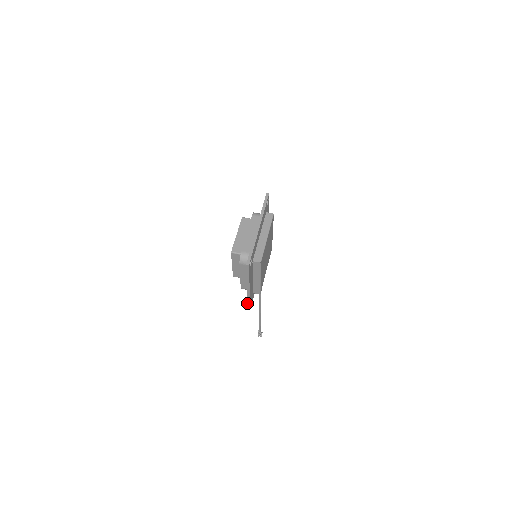
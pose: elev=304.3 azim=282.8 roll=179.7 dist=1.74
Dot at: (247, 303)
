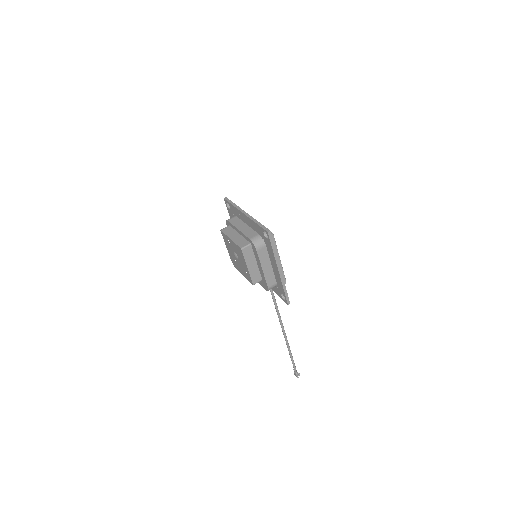
Dot at: (284, 295)
